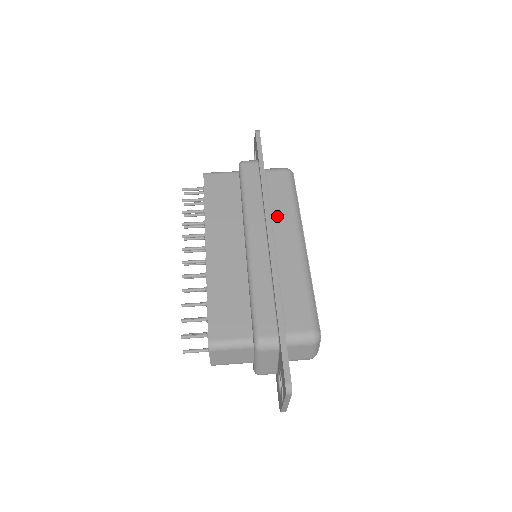
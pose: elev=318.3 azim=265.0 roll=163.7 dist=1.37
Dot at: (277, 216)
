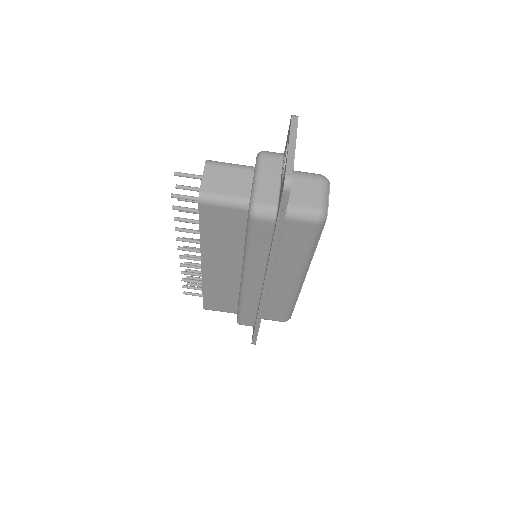
Dot at: (283, 262)
